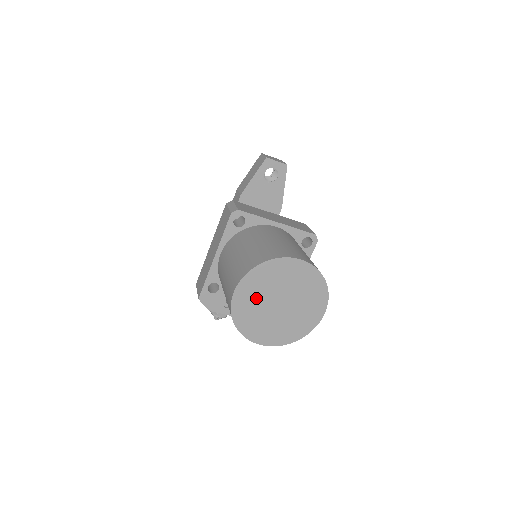
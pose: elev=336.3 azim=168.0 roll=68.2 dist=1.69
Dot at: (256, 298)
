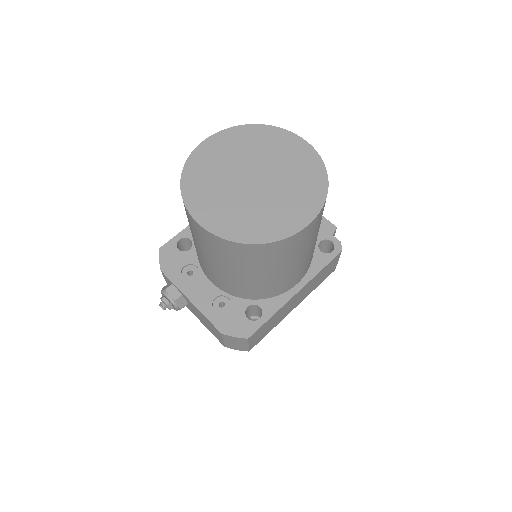
Dot at: (227, 158)
